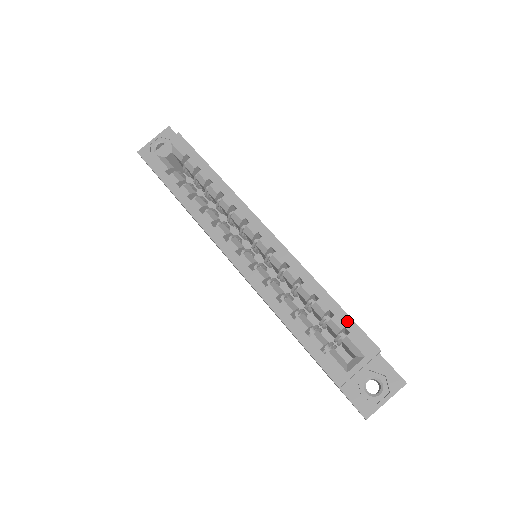
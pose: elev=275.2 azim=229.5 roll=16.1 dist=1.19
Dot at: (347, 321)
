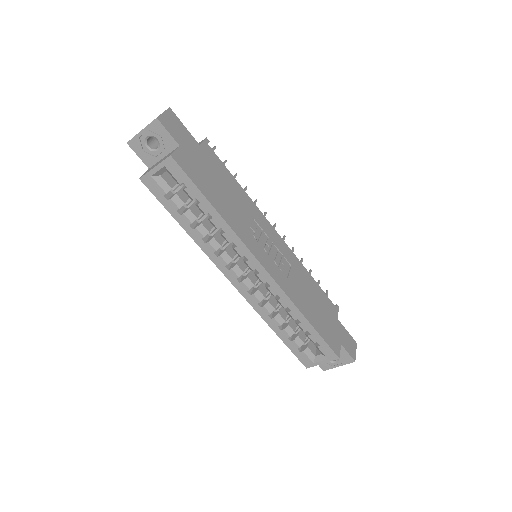
Dot at: (319, 340)
